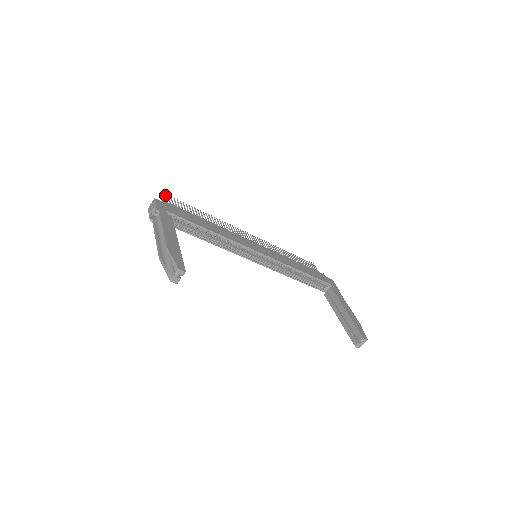
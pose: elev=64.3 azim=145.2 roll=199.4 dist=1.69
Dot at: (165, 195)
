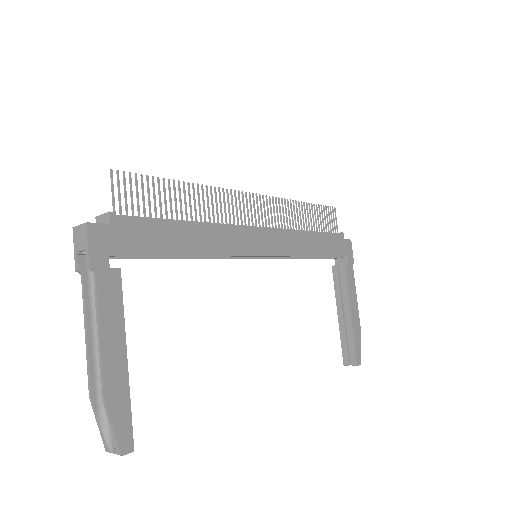
Dot at: (111, 177)
